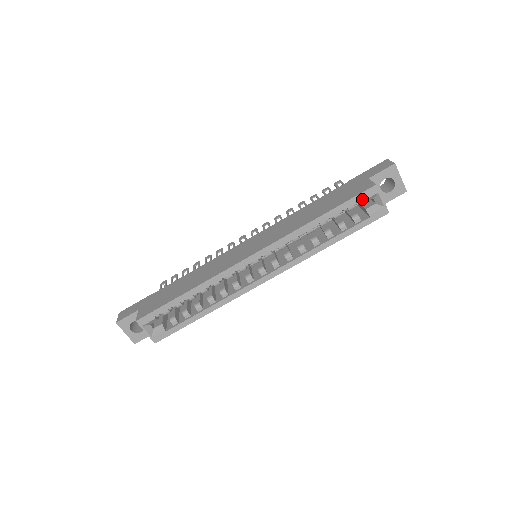
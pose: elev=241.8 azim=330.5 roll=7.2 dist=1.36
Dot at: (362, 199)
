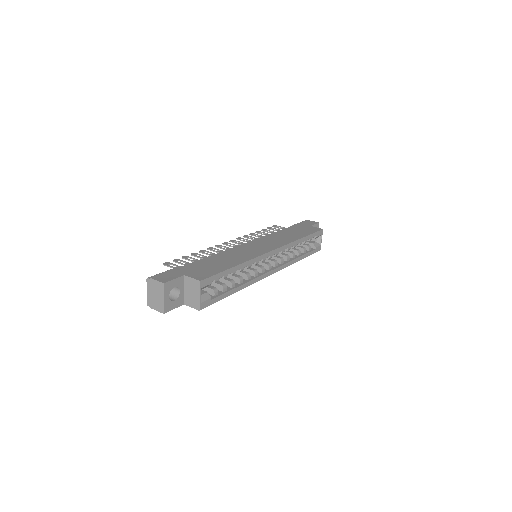
Dot at: (317, 235)
